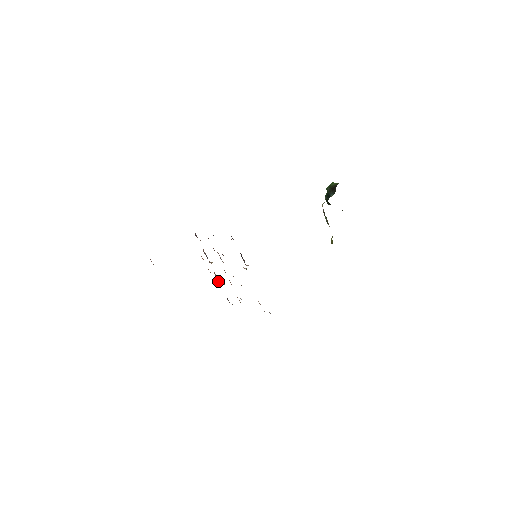
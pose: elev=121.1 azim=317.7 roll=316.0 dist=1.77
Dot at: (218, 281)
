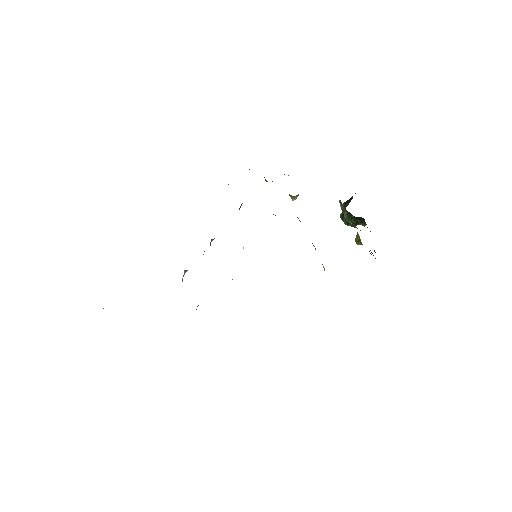
Dot at: occluded
